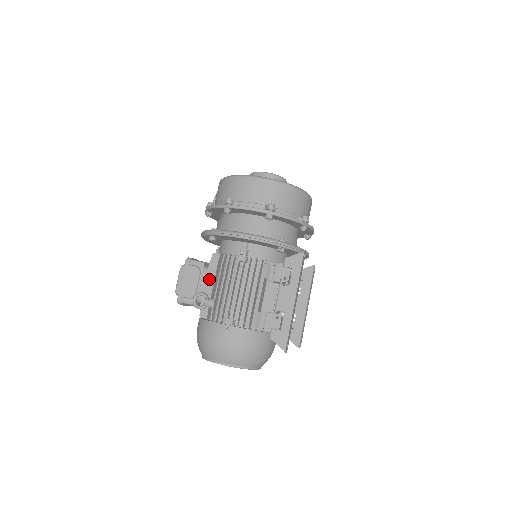
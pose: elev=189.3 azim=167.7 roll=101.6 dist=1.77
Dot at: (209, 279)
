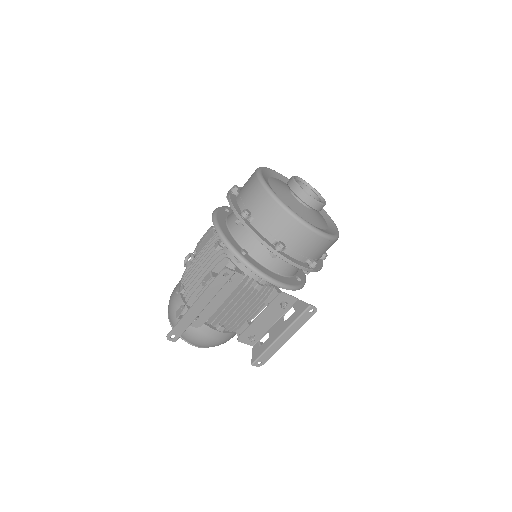
Dot at: occluded
